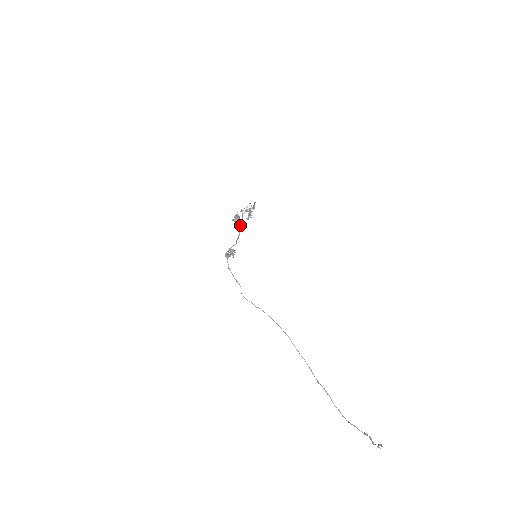
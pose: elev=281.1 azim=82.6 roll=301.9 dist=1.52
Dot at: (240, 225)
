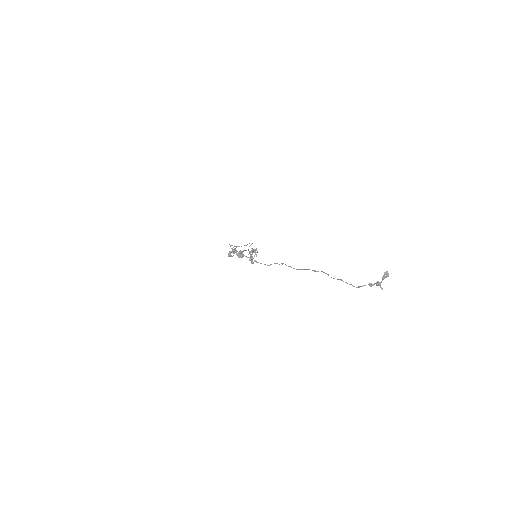
Dot at: (243, 251)
